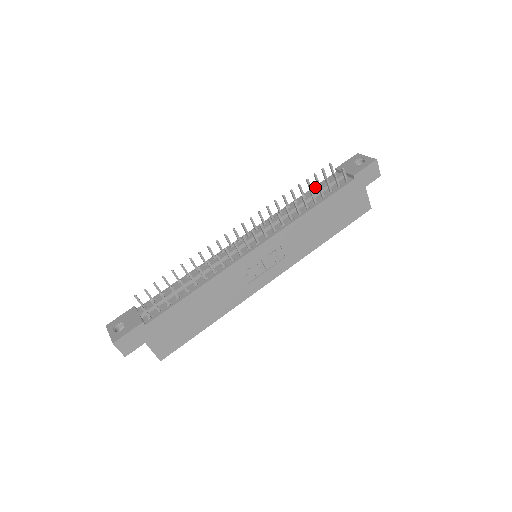
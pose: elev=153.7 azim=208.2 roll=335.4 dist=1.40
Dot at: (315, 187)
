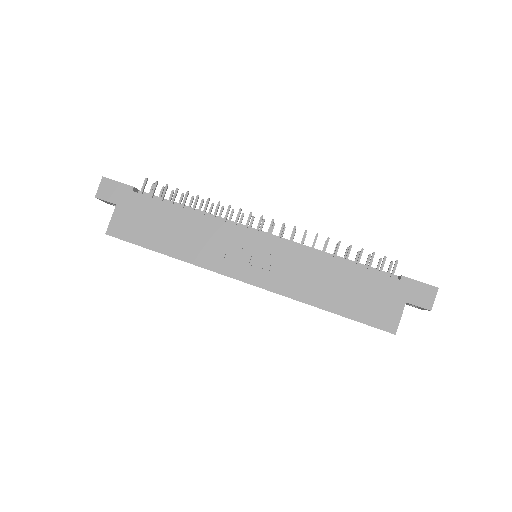
Dot at: occluded
